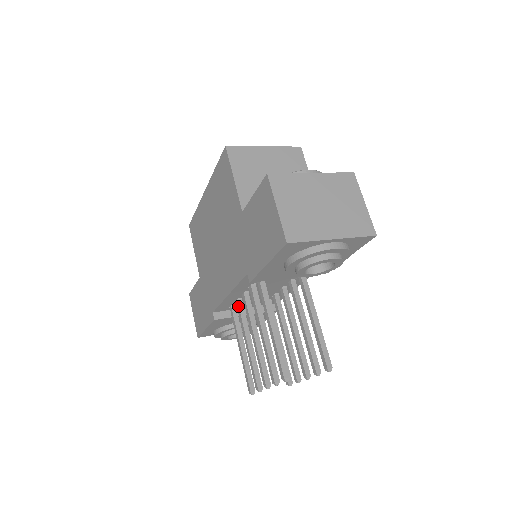
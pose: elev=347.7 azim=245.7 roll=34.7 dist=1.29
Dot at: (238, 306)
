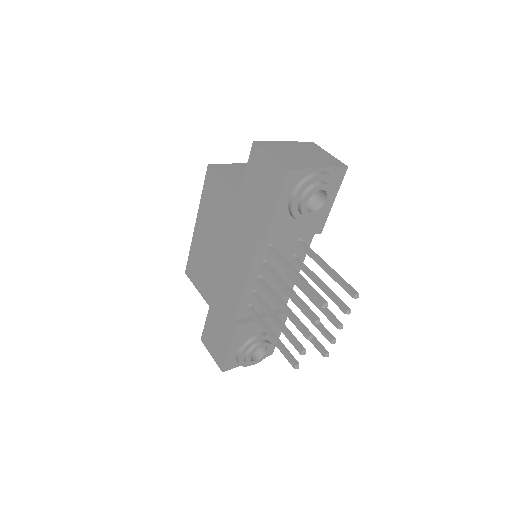
Dot at: (256, 297)
